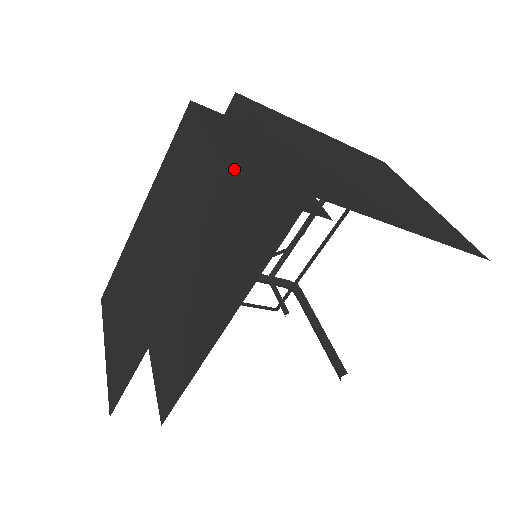
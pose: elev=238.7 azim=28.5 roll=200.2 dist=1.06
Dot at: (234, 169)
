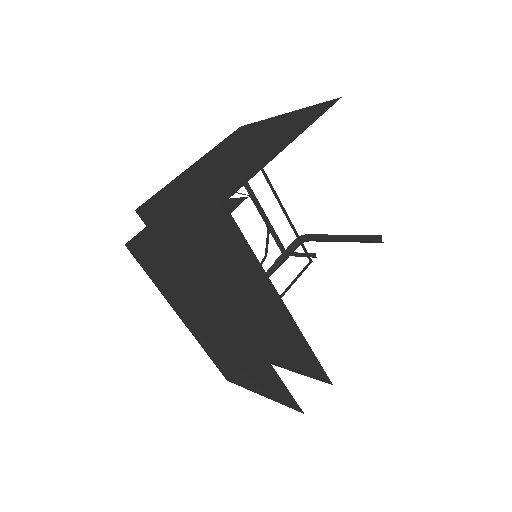
Dot at: (181, 243)
